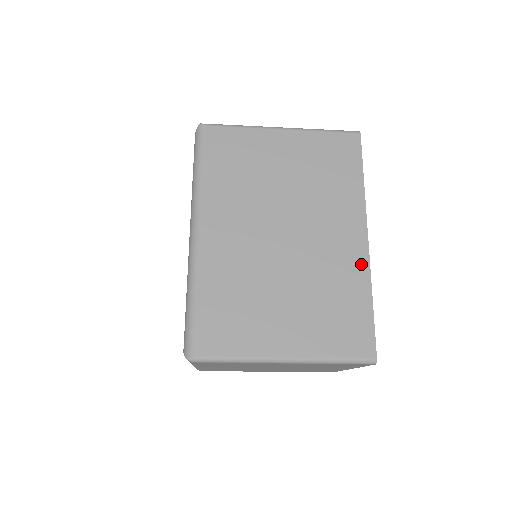
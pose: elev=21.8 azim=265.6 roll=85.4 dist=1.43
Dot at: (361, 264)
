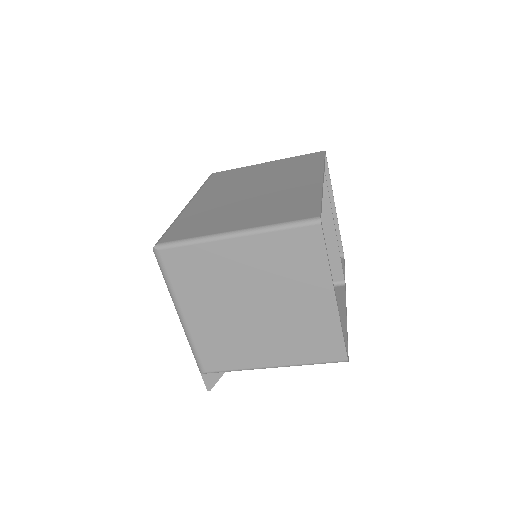
Dot at: (314, 186)
